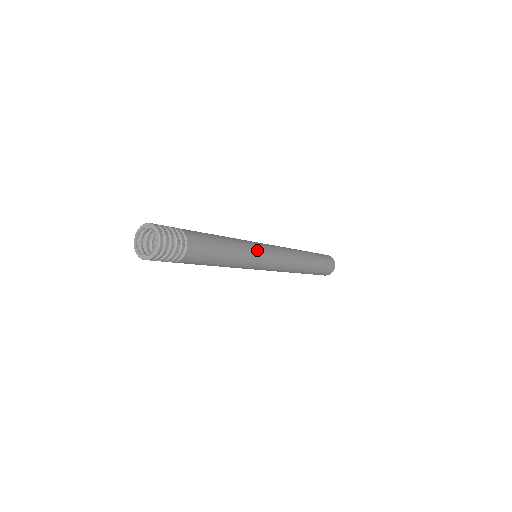
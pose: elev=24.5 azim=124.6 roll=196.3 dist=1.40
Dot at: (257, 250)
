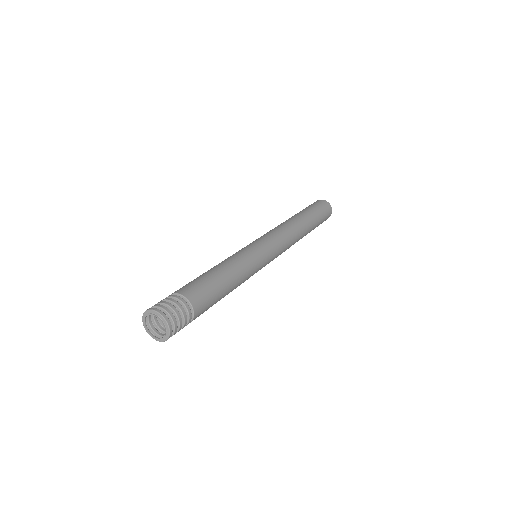
Dot at: (250, 251)
